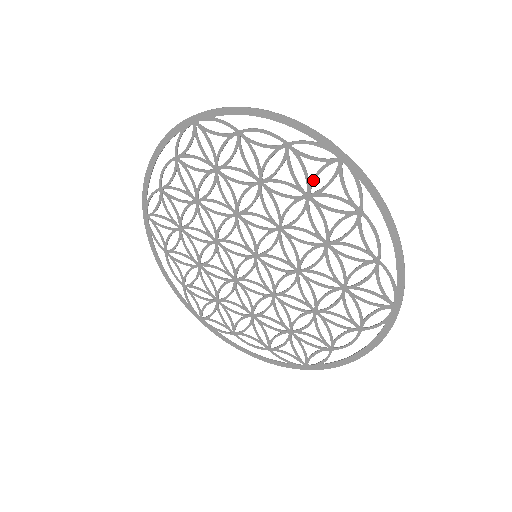
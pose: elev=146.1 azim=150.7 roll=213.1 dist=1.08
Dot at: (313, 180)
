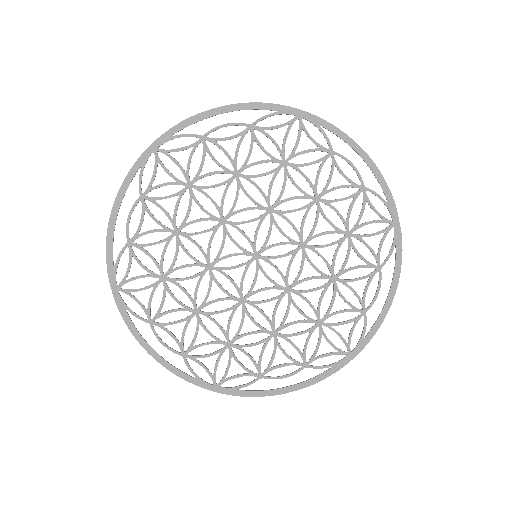
Dot at: (363, 225)
